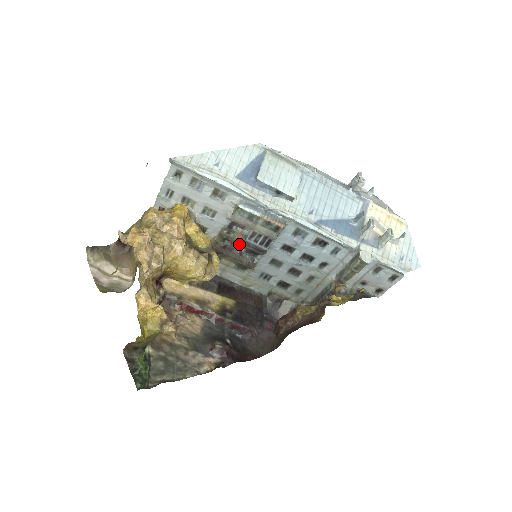
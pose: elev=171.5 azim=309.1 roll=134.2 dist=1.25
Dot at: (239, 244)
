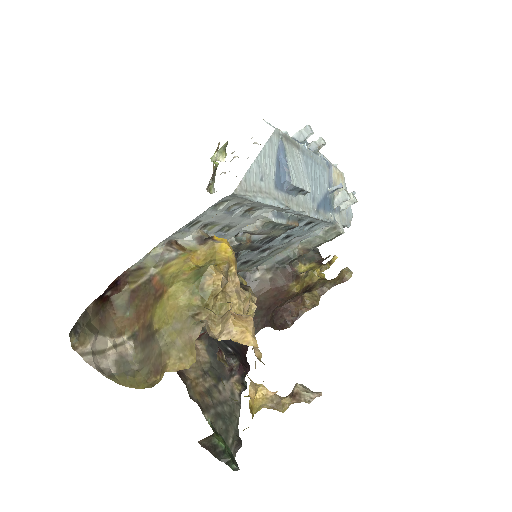
Dot at: (242, 250)
